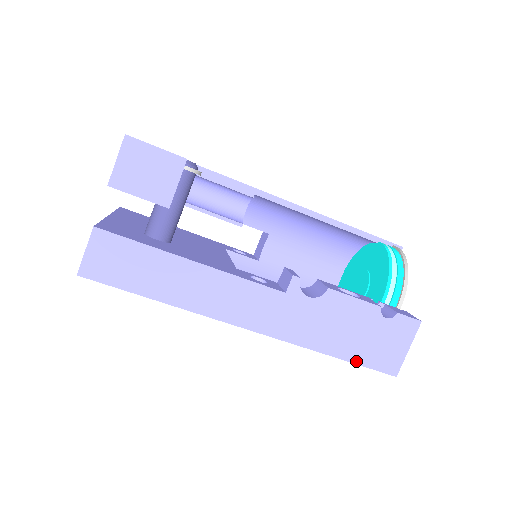
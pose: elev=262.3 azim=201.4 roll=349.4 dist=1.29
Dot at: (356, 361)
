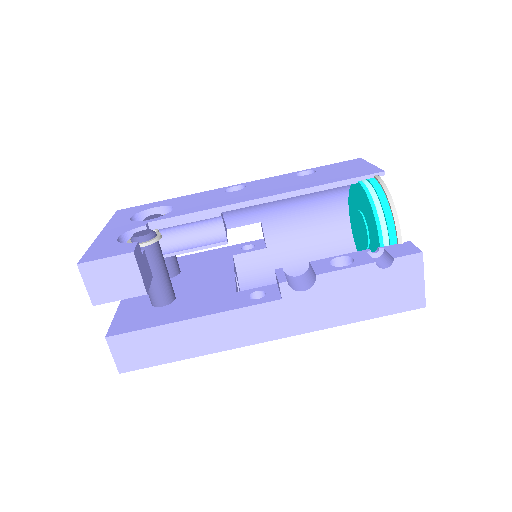
Dot at: (379, 315)
